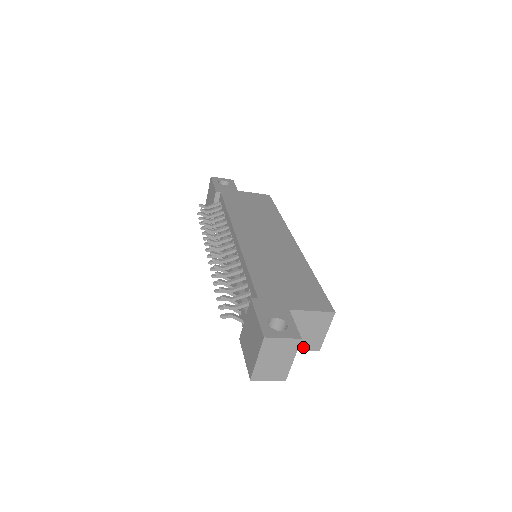
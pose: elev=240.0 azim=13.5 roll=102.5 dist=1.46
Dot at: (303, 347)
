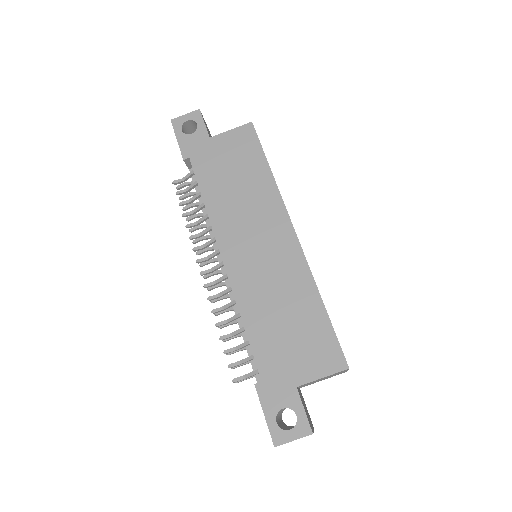
Dot at: (327, 378)
